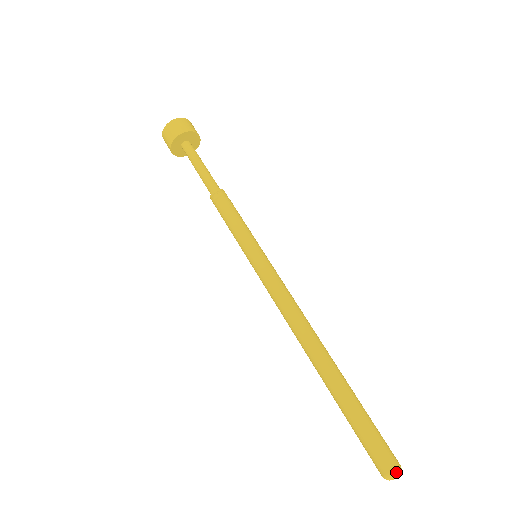
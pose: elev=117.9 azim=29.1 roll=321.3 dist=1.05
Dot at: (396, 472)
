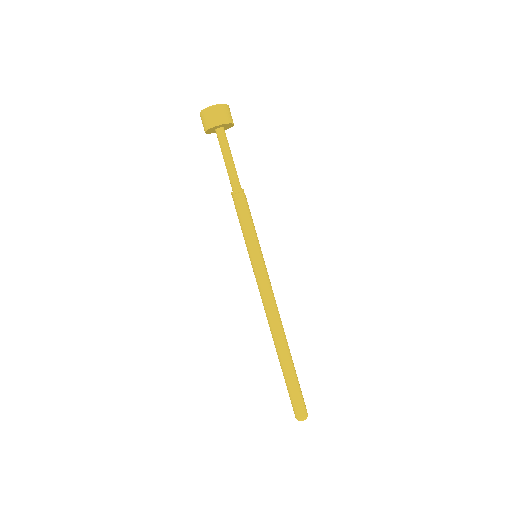
Dot at: occluded
